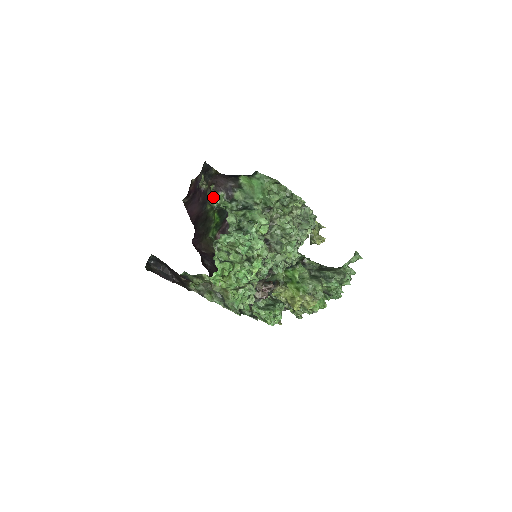
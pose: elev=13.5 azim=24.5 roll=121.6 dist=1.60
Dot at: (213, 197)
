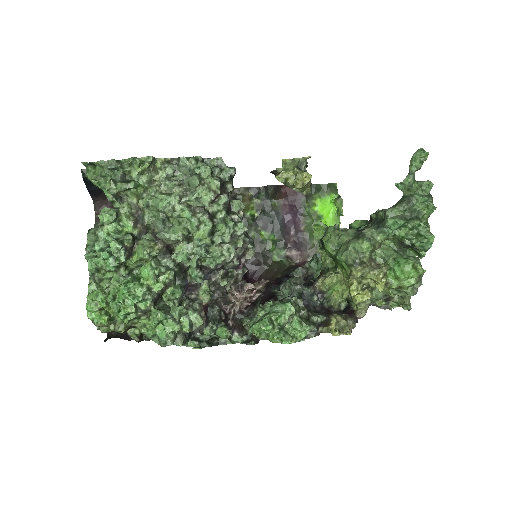
Dot at: occluded
